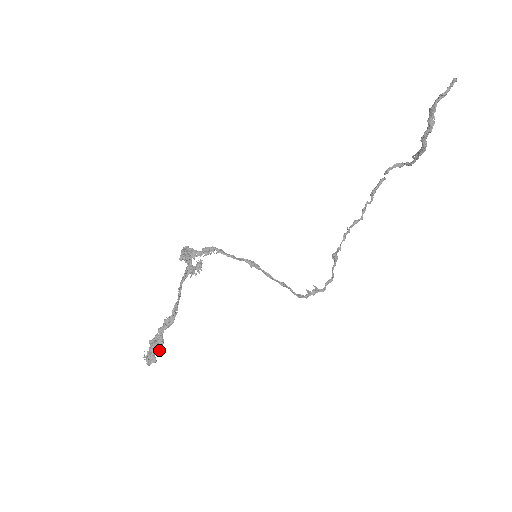
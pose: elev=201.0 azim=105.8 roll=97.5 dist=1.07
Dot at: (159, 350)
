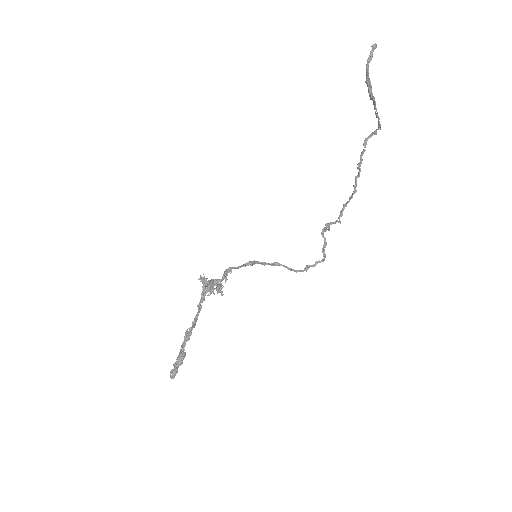
Dot at: (180, 361)
